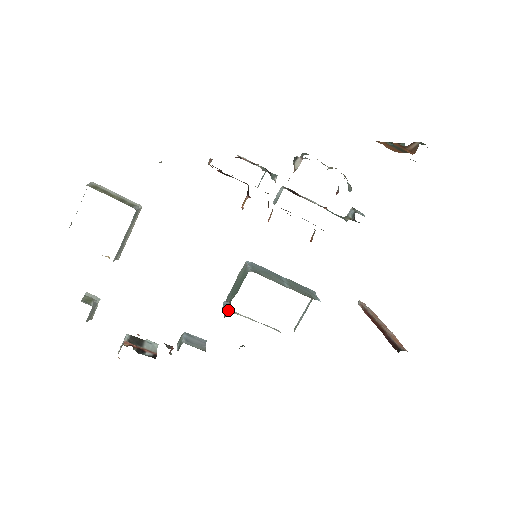
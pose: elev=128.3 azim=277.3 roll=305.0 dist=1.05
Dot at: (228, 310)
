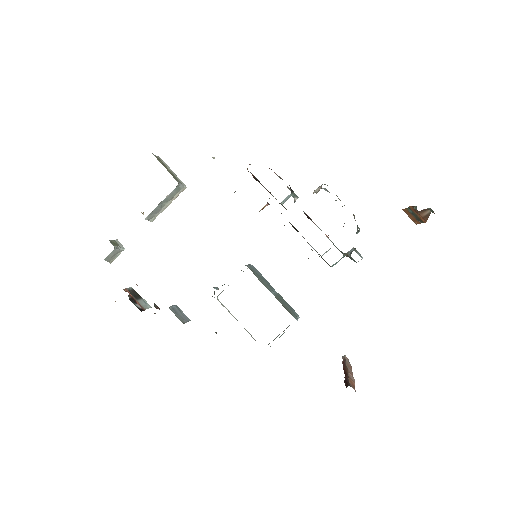
Dot at: (218, 300)
